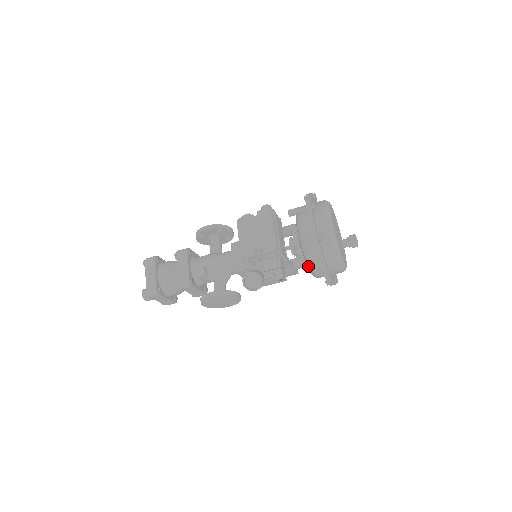
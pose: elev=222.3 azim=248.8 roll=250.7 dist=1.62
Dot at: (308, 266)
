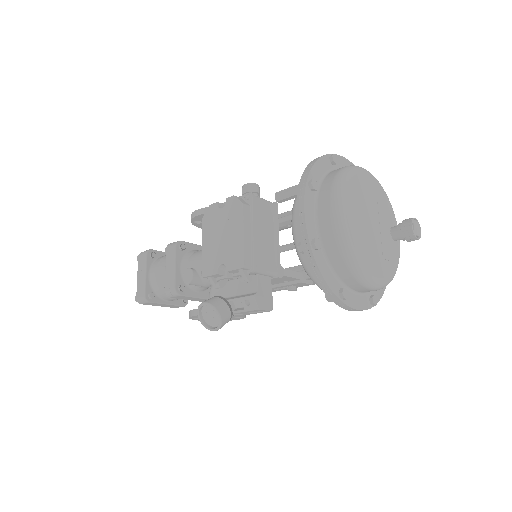
Dot at: occluded
